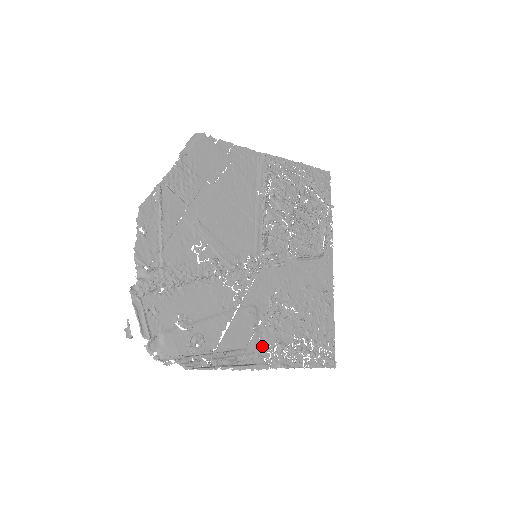
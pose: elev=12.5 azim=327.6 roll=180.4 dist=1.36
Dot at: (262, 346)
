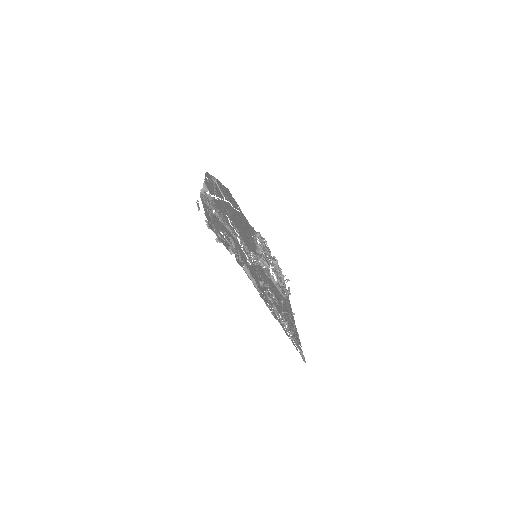
Dot at: occluded
